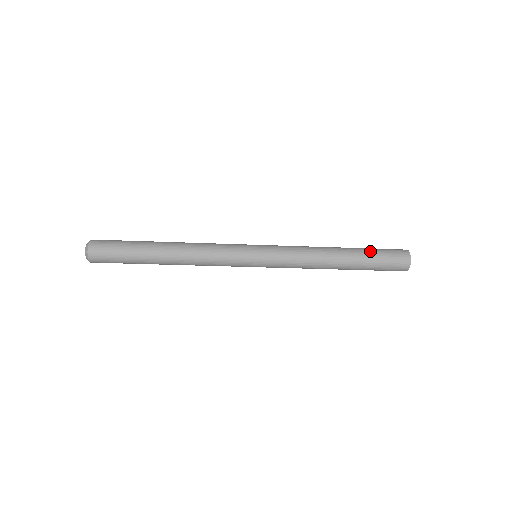
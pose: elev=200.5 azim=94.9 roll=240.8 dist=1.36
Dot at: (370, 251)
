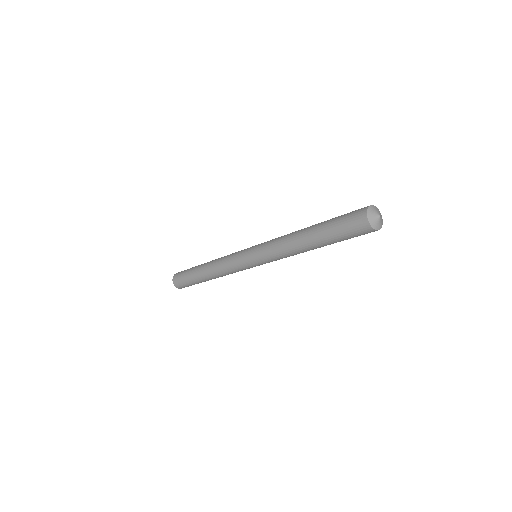
Dot at: (330, 221)
